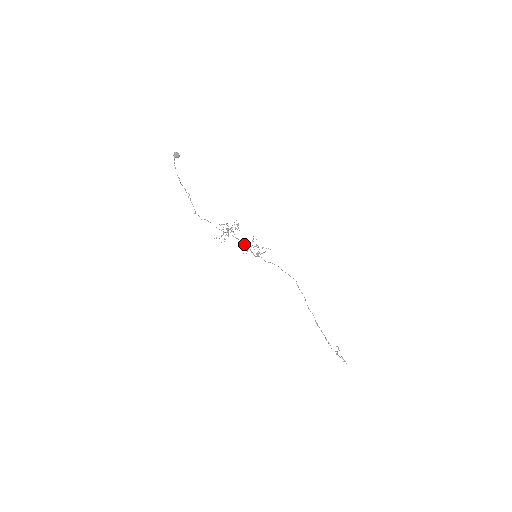
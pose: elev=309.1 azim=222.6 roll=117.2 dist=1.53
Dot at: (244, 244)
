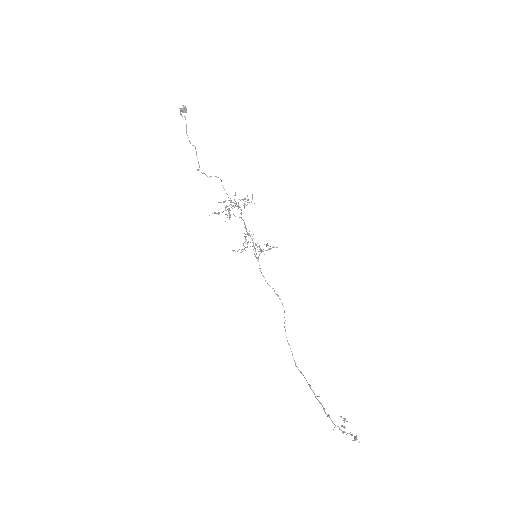
Dot at: occluded
